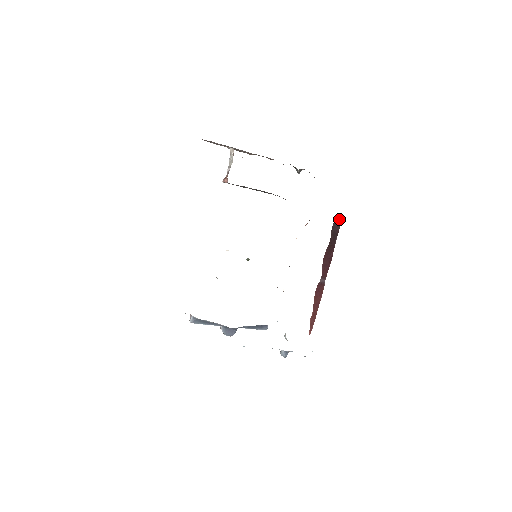
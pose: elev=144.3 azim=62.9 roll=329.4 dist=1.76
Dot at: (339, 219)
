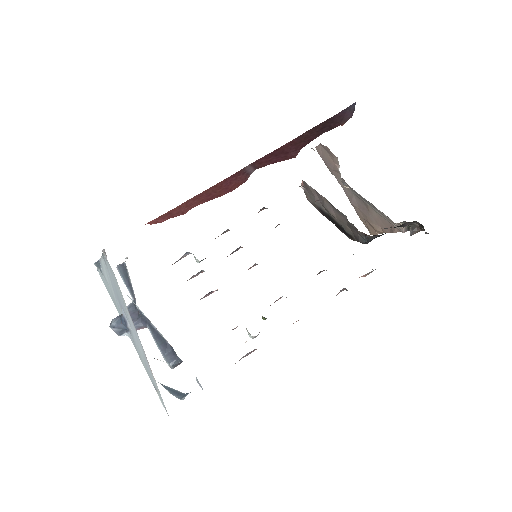
Dot at: (351, 111)
